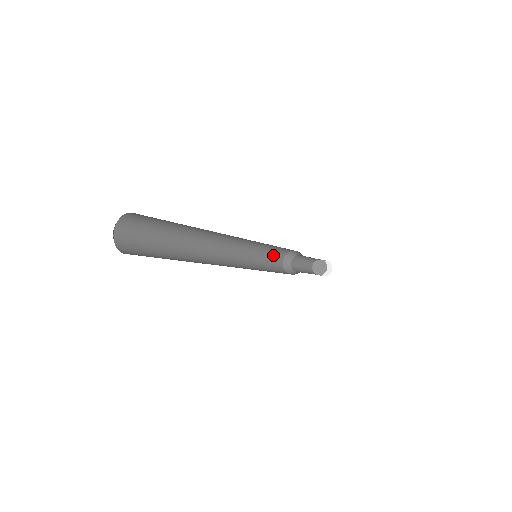
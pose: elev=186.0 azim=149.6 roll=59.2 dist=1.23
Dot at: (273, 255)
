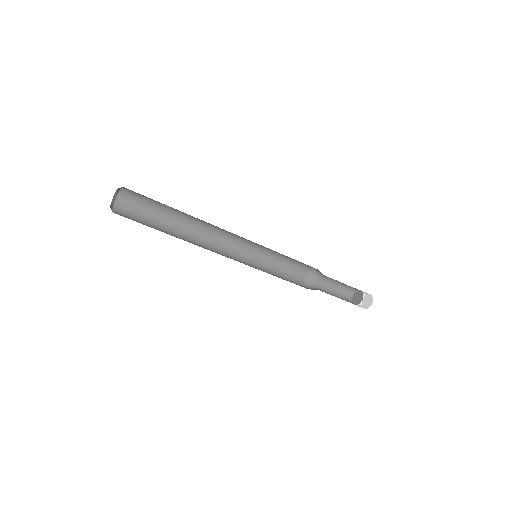
Dot at: (289, 281)
